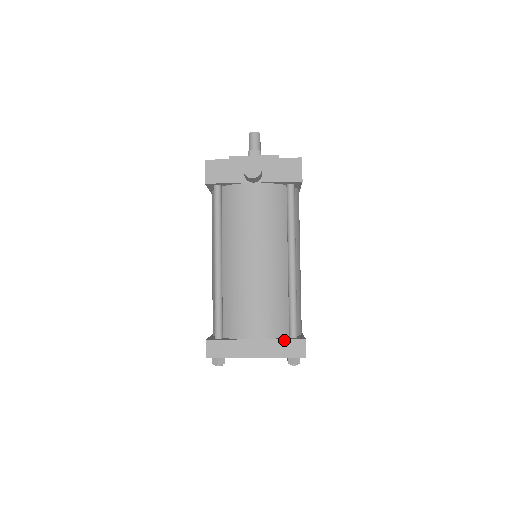
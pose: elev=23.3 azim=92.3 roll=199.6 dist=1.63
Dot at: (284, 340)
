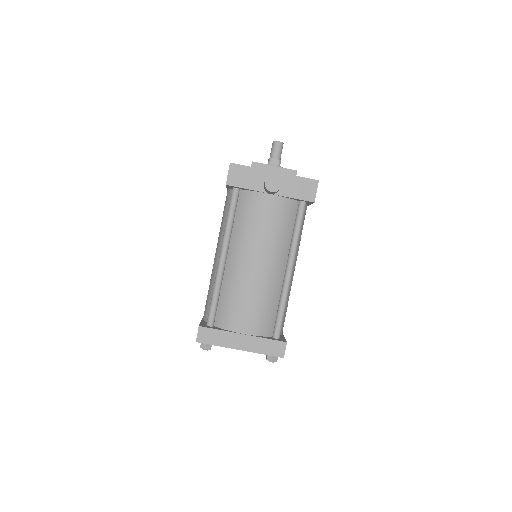
Dot at: (268, 339)
